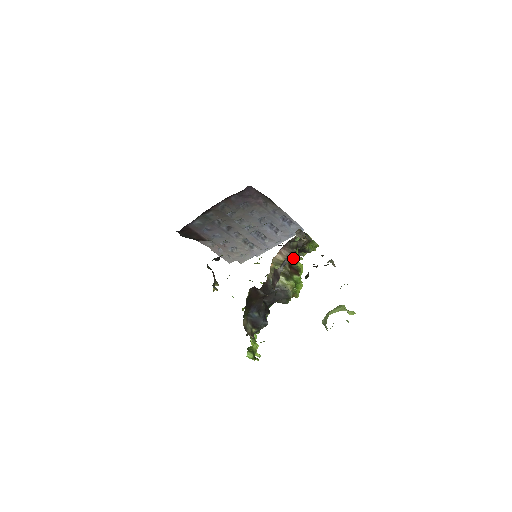
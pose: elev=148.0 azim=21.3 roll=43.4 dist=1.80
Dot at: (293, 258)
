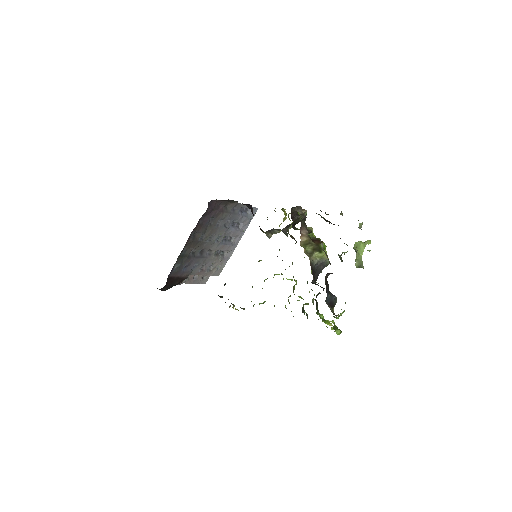
Dot at: (309, 232)
